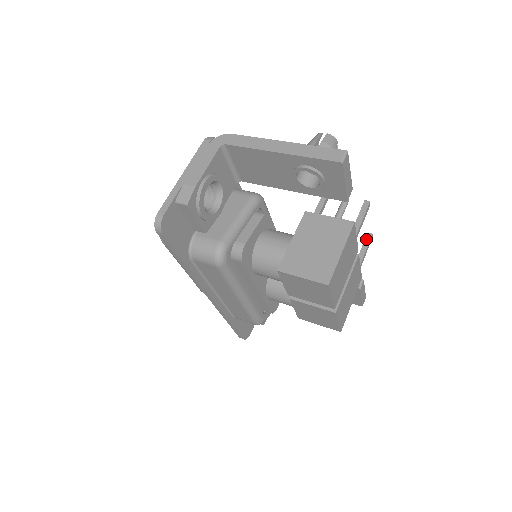
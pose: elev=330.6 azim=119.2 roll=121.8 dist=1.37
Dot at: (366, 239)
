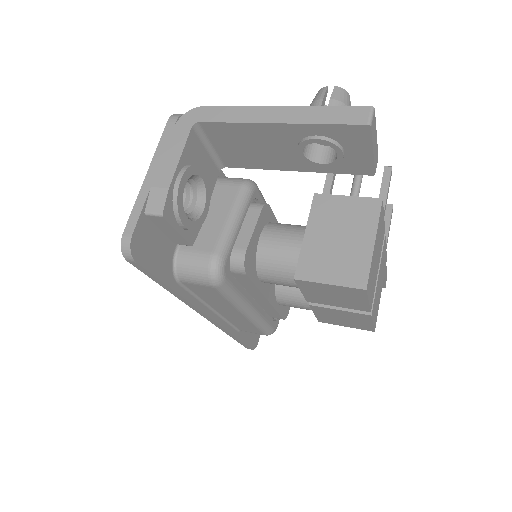
Dot at: (387, 212)
